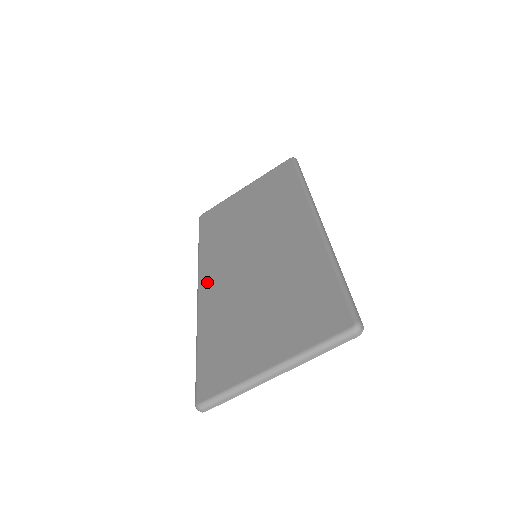
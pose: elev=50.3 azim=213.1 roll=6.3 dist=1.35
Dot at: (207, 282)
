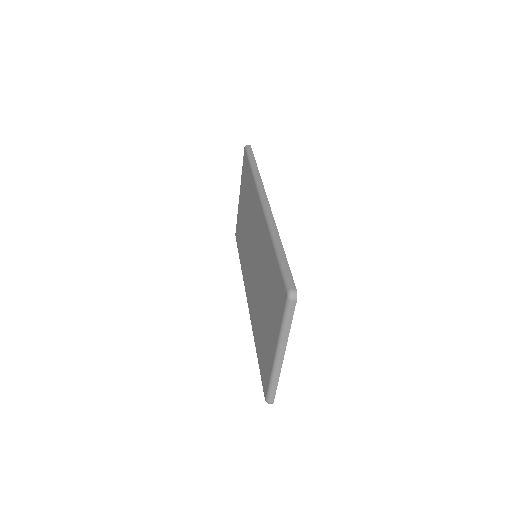
Dot at: (248, 295)
